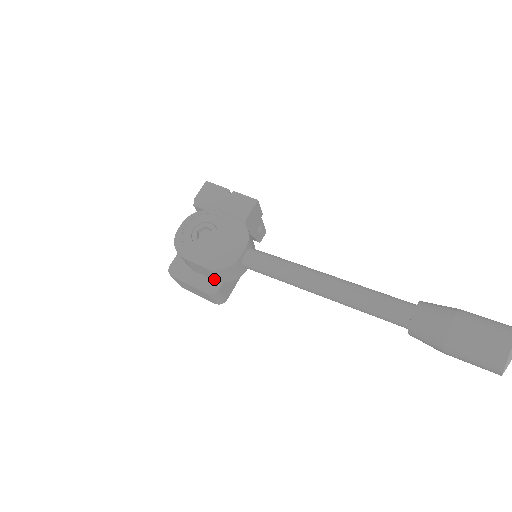
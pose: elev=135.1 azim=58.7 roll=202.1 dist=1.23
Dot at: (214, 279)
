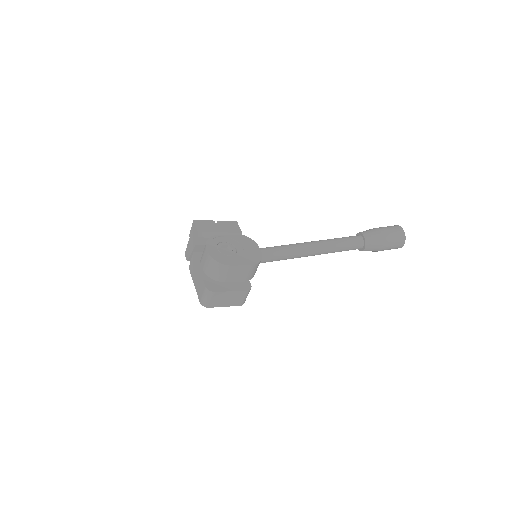
Dot at: (244, 279)
